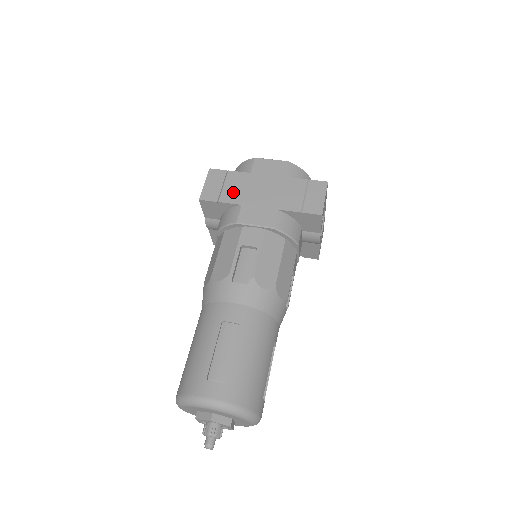
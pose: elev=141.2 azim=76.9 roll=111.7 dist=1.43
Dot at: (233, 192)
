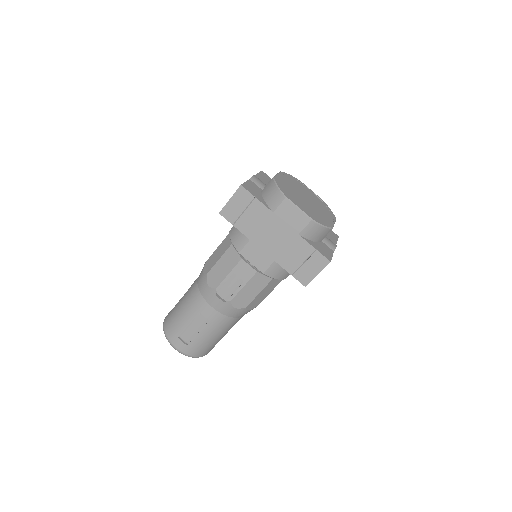
Dot at: (249, 223)
